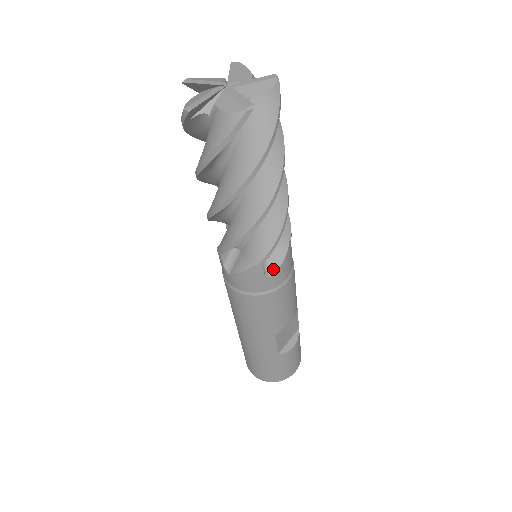
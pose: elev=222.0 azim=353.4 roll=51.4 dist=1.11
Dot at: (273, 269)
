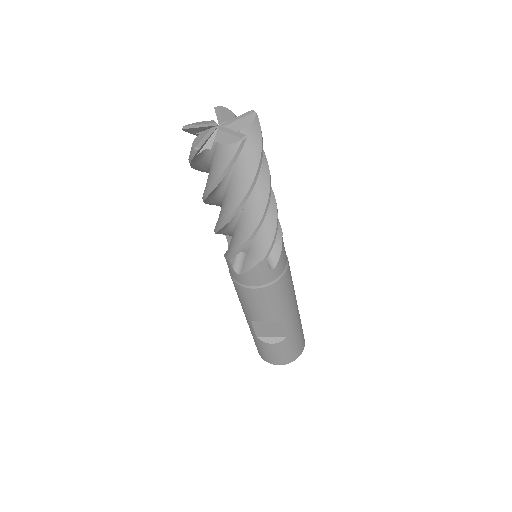
Dot at: (242, 270)
